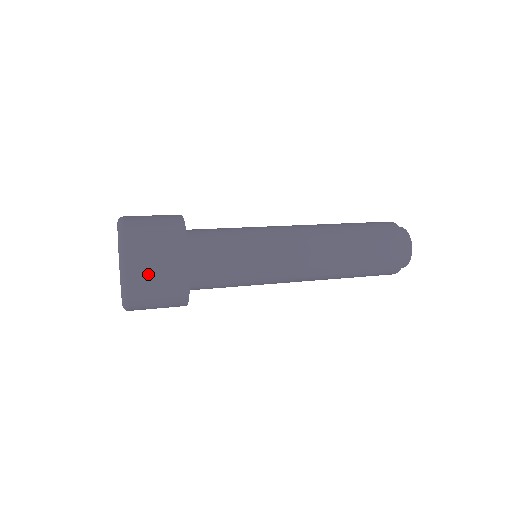
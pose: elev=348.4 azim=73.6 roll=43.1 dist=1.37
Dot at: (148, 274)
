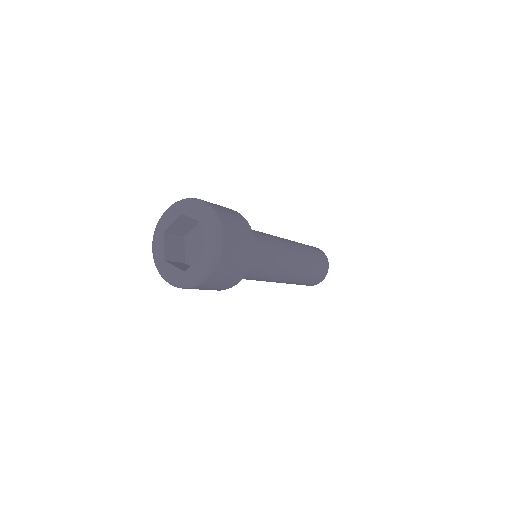
Dot at: (225, 273)
